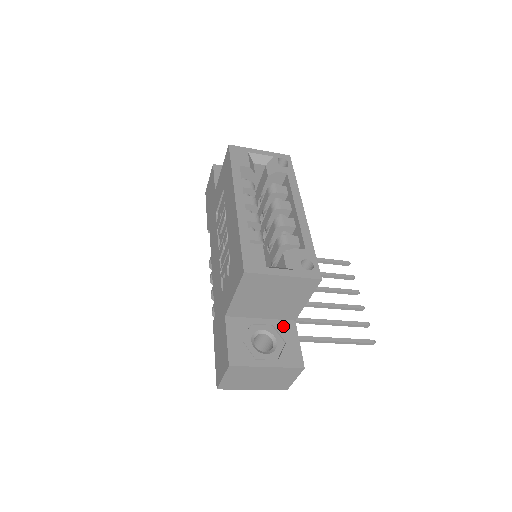
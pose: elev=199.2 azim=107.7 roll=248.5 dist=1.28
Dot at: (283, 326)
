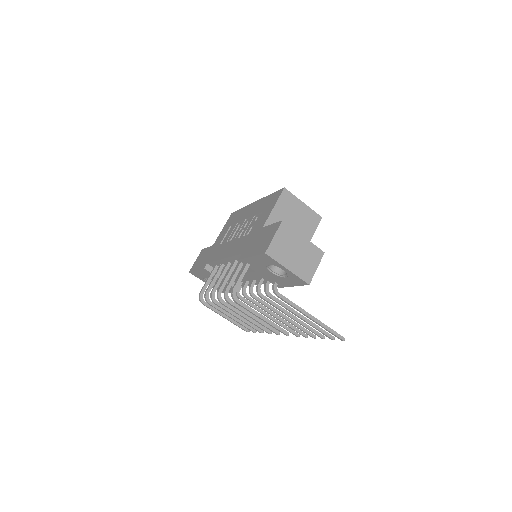
Dot at: occluded
